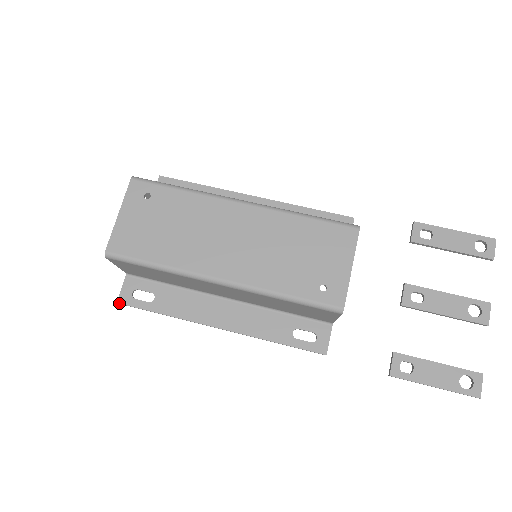
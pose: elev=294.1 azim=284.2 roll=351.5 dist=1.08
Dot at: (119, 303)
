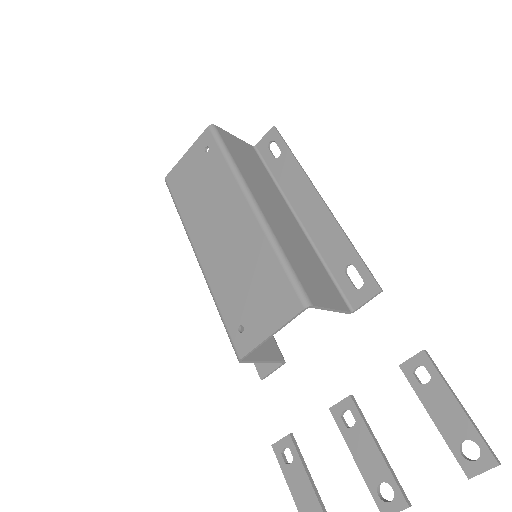
Dot at: occluded
